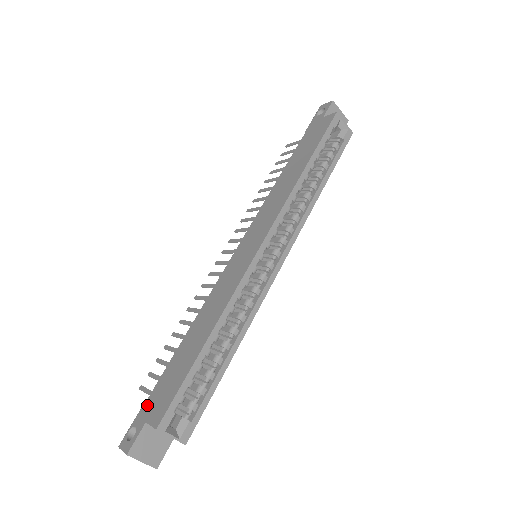
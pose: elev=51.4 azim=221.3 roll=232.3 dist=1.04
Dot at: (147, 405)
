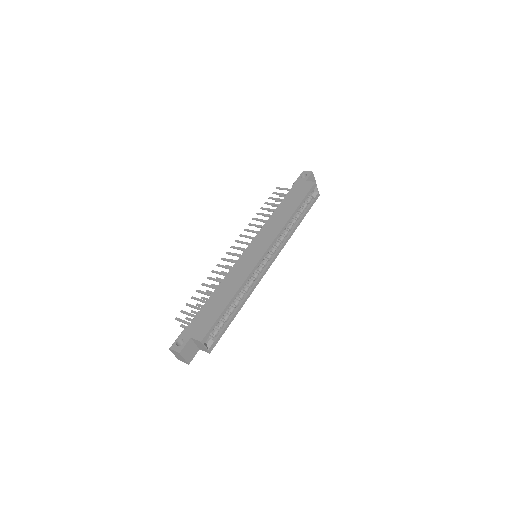
Dot at: (189, 329)
